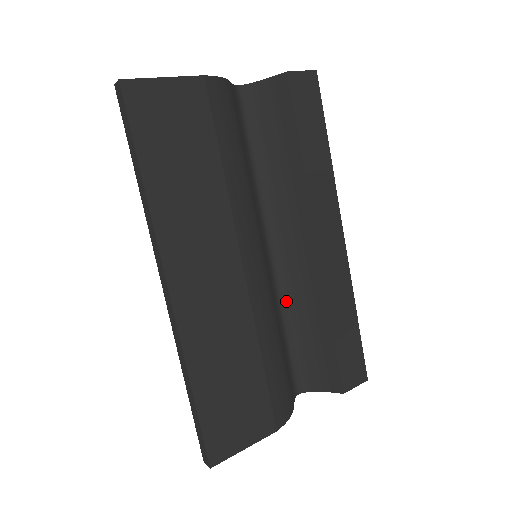
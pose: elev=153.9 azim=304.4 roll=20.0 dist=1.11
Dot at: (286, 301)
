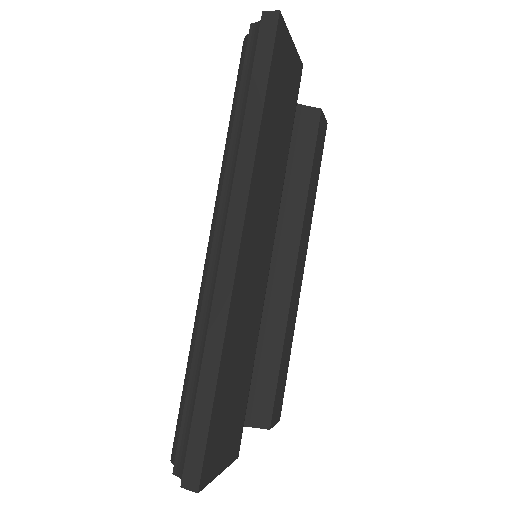
Dot at: occluded
